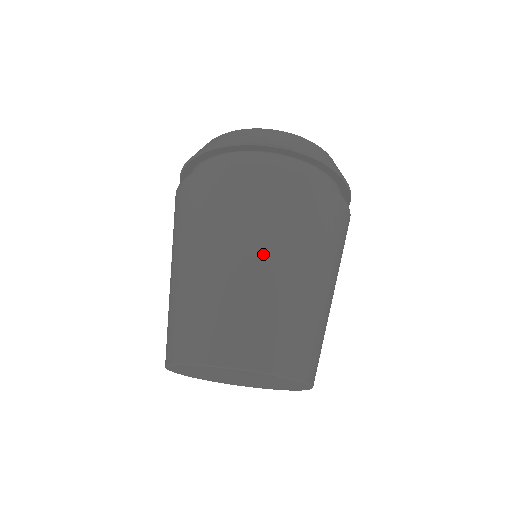
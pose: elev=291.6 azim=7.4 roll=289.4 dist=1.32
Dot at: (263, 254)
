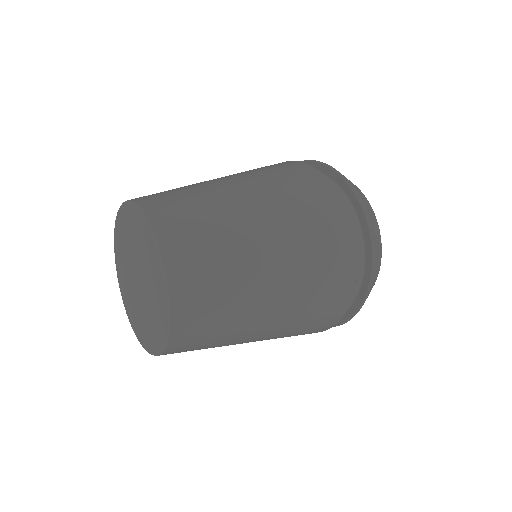
Dot at: occluded
